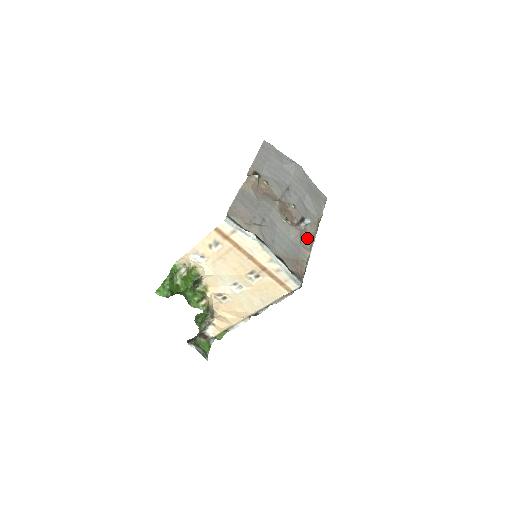
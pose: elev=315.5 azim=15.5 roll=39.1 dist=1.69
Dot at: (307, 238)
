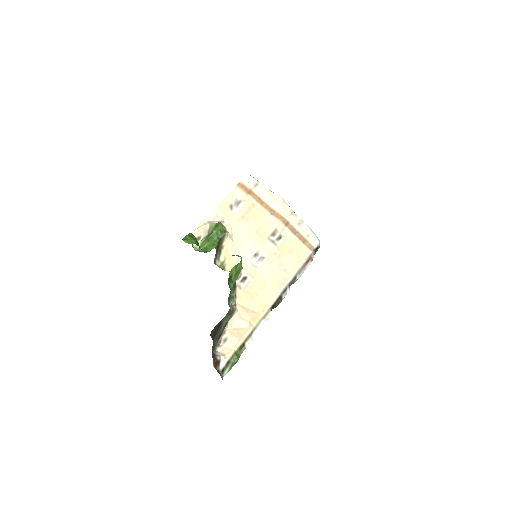
Dot at: occluded
